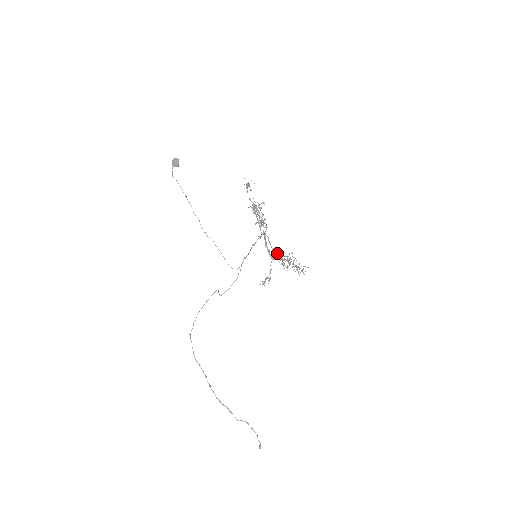
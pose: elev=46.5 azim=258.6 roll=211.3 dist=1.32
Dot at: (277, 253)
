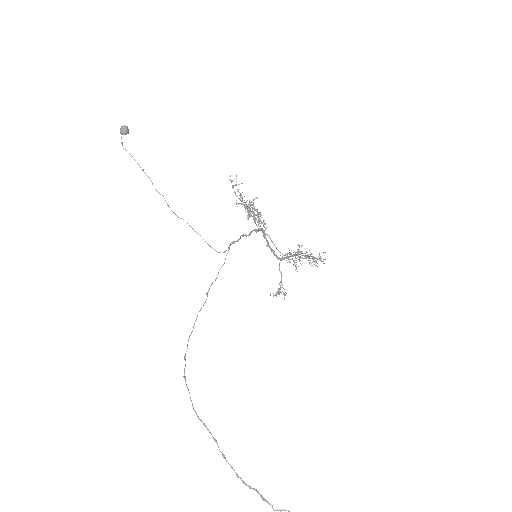
Dot at: occluded
